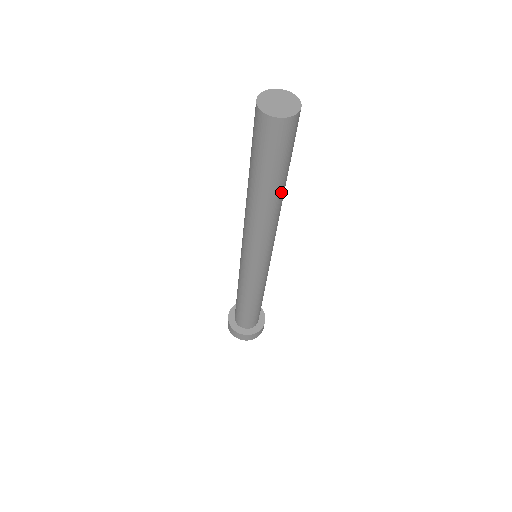
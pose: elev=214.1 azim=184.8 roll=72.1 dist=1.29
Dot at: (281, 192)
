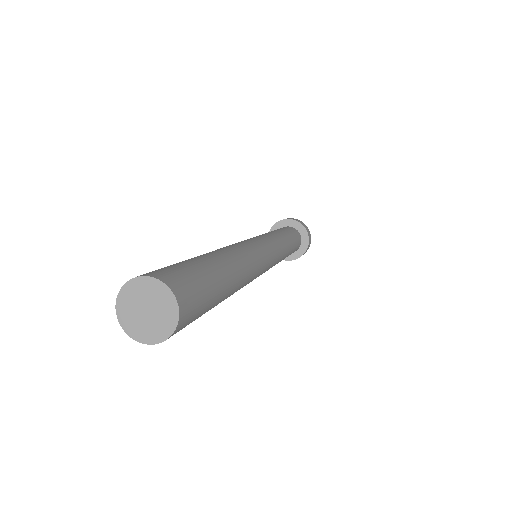
Dot at: (232, 274)
